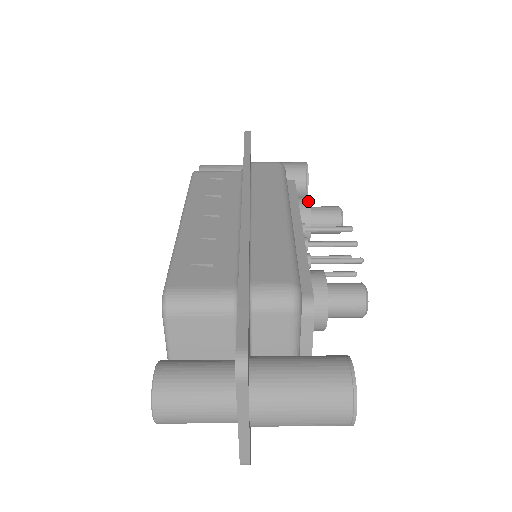
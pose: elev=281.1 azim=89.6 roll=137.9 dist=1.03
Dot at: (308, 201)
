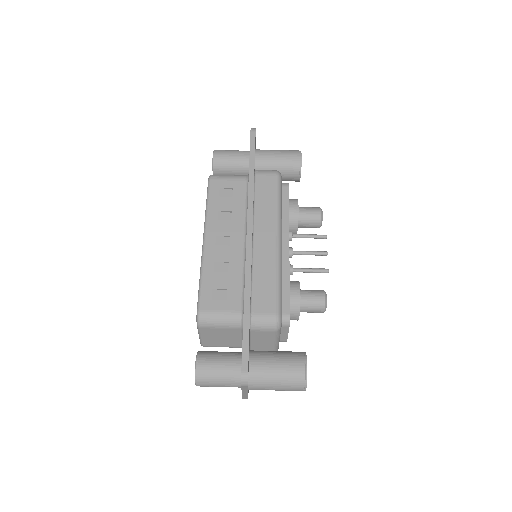
Dot at: (297, 209)
